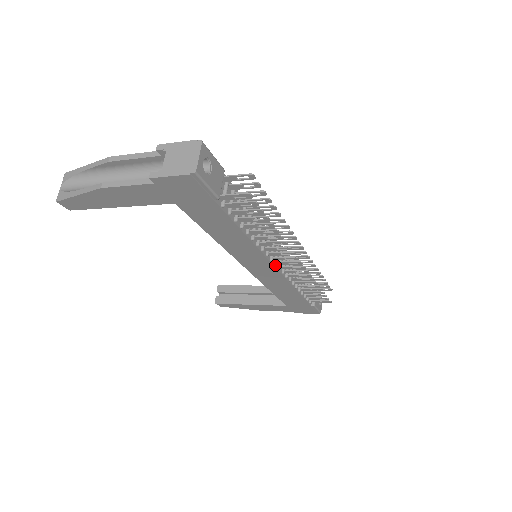
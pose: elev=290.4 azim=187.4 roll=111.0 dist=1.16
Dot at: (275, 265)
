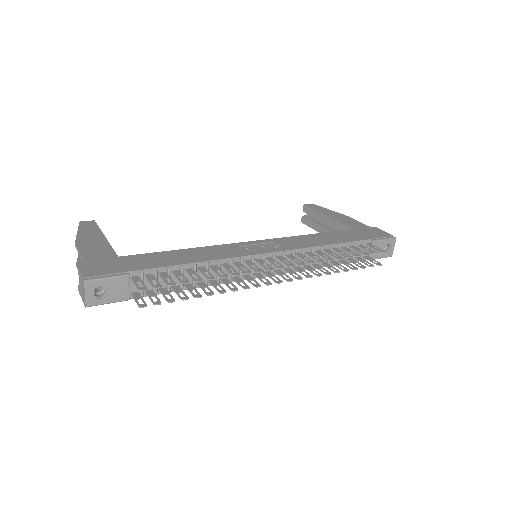
Dot at: occluded
